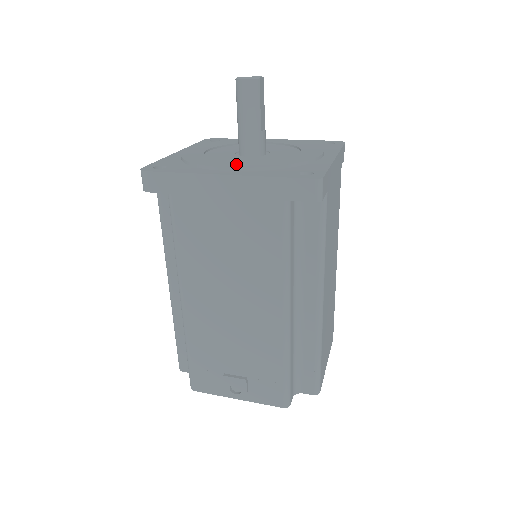
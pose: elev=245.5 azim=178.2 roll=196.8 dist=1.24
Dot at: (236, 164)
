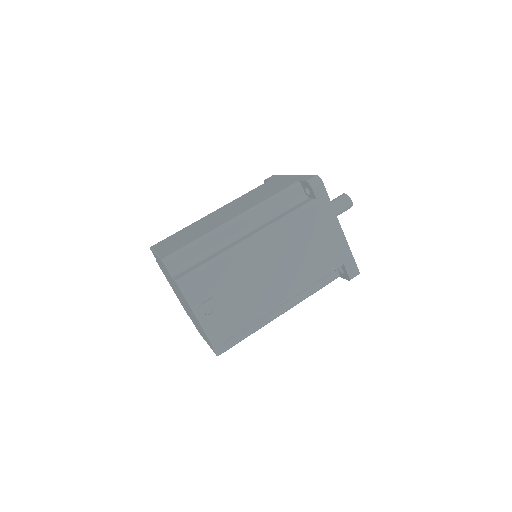
Dot at: occluded
